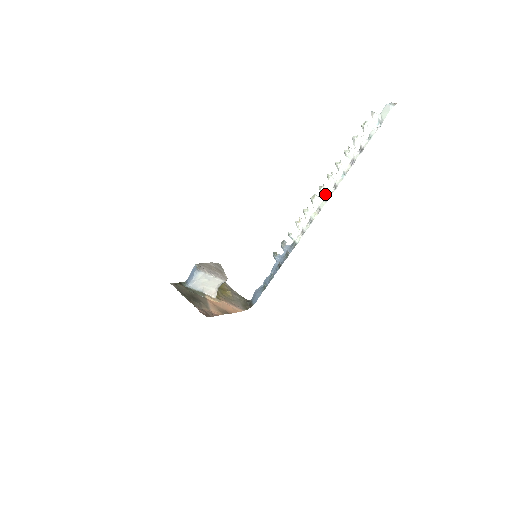
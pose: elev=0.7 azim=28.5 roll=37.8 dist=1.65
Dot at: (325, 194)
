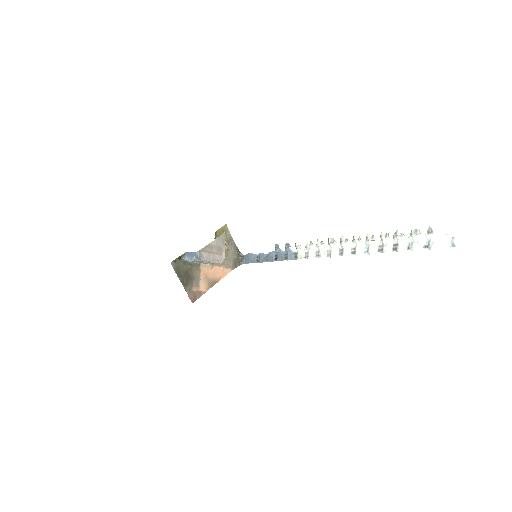
Dot at: (342, 247)
